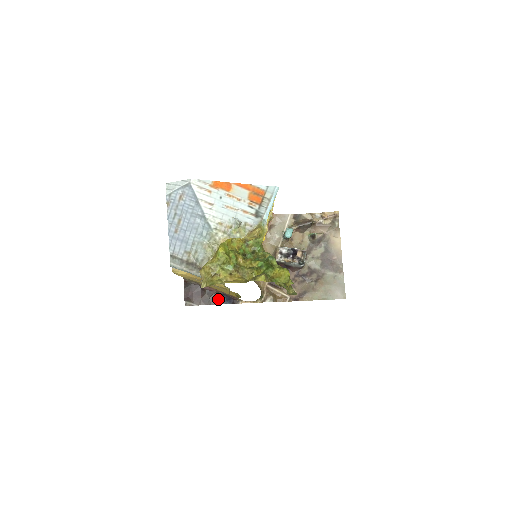
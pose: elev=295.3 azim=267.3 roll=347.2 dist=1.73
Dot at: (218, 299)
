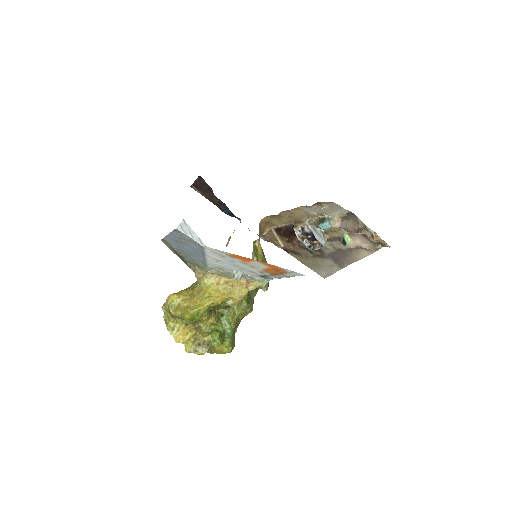
Dot at: (222, 206)
